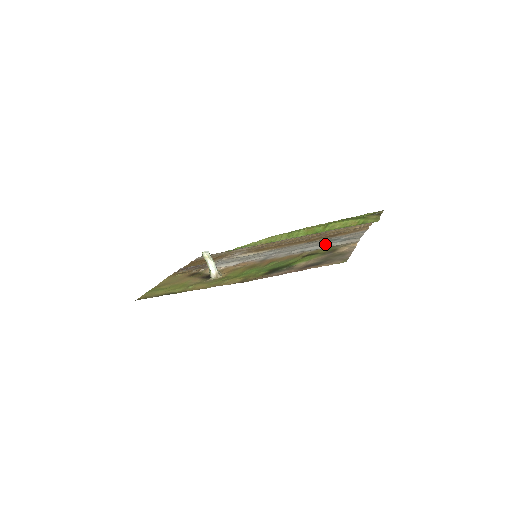
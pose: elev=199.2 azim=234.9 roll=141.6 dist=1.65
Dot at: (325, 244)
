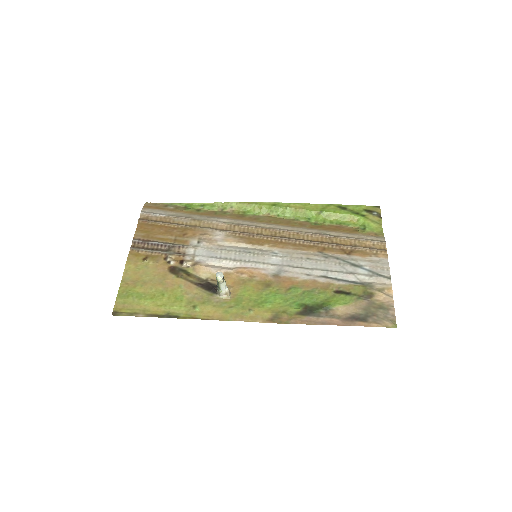
Dot at: (352, 274)
